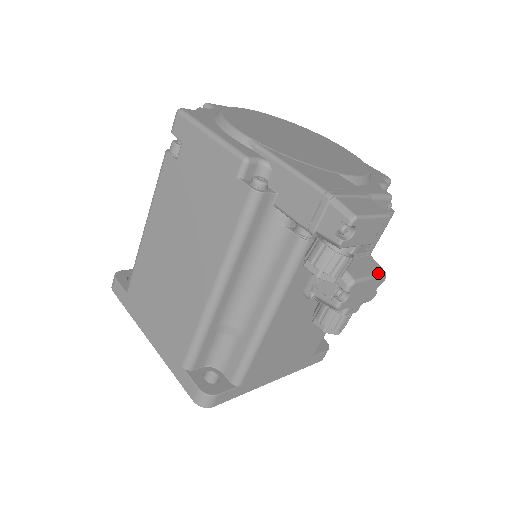
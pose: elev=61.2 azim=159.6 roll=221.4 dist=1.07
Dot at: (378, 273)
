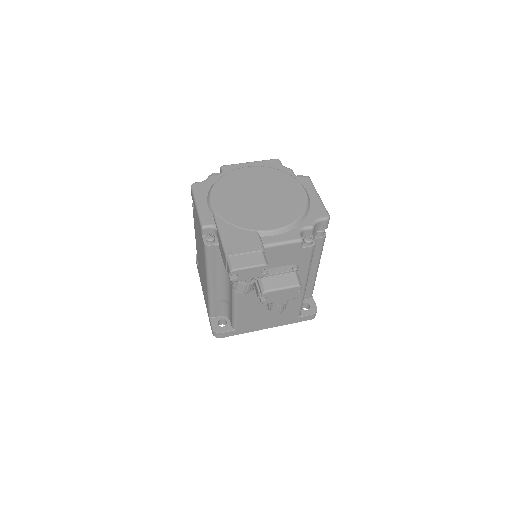
Dot at: (291, 285)
